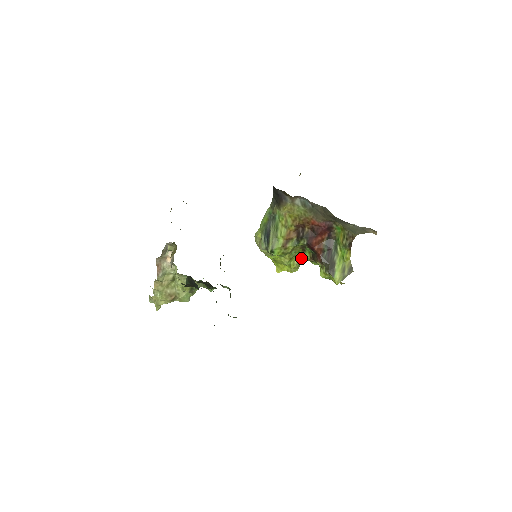
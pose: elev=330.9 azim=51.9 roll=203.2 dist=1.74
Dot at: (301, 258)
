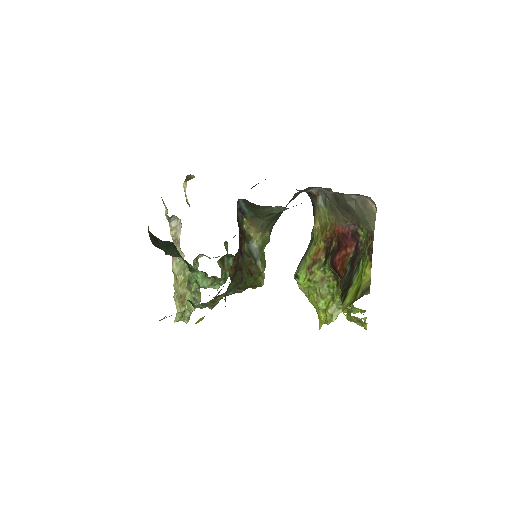
Dot at: (334, 295)
